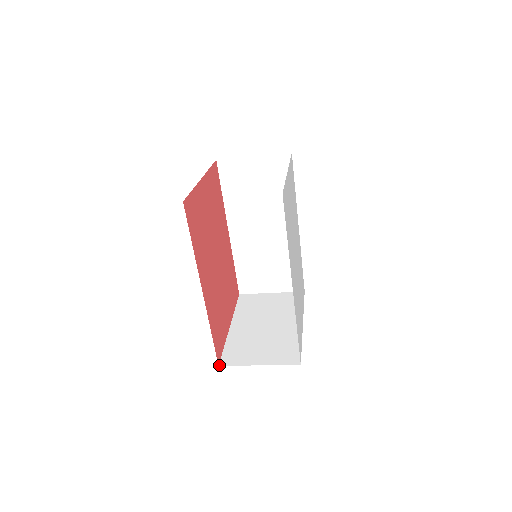
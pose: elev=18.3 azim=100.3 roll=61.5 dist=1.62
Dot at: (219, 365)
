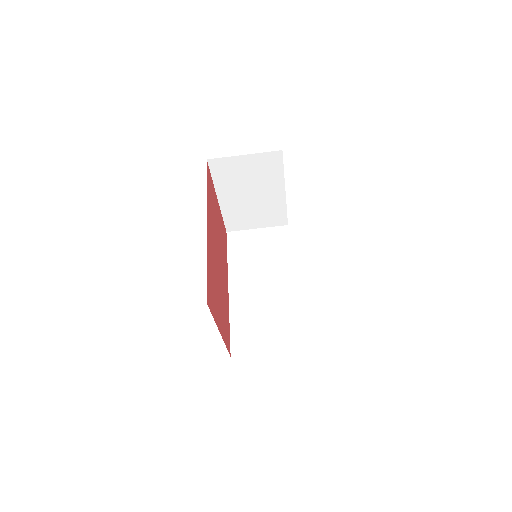
Dot at: (208, 305)
